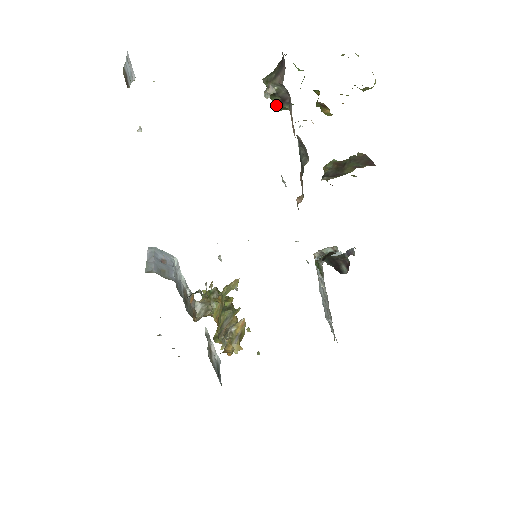
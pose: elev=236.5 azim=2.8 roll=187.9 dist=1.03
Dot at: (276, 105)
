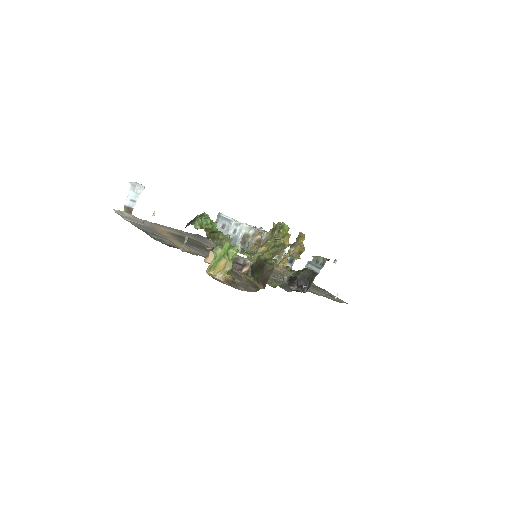
Dot at: occluded
